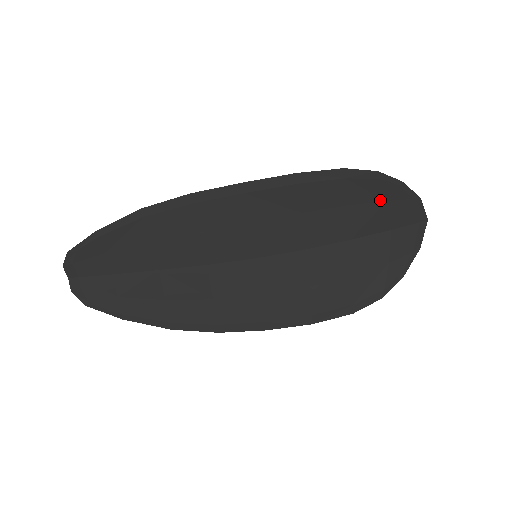
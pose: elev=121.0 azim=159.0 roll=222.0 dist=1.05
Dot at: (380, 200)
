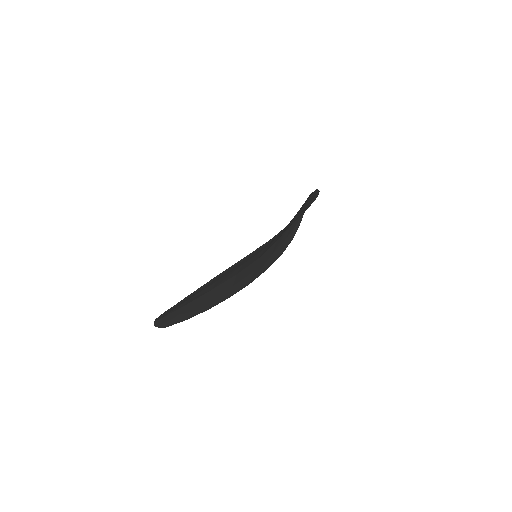
Dot at: occluded
